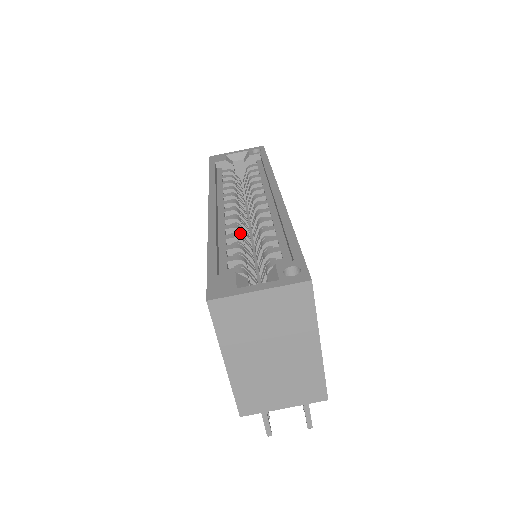
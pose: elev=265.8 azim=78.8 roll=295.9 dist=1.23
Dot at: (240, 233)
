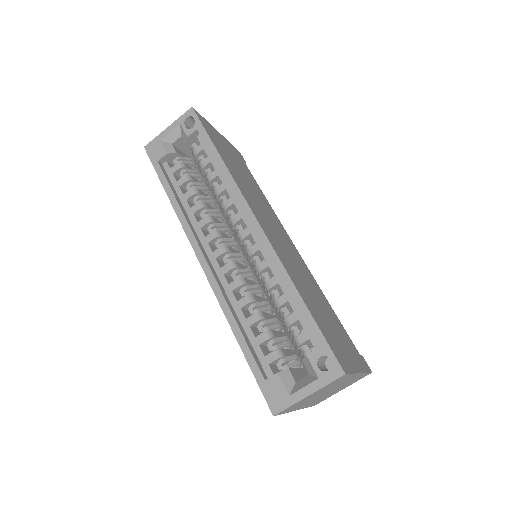
Dot at: (246, 287)
